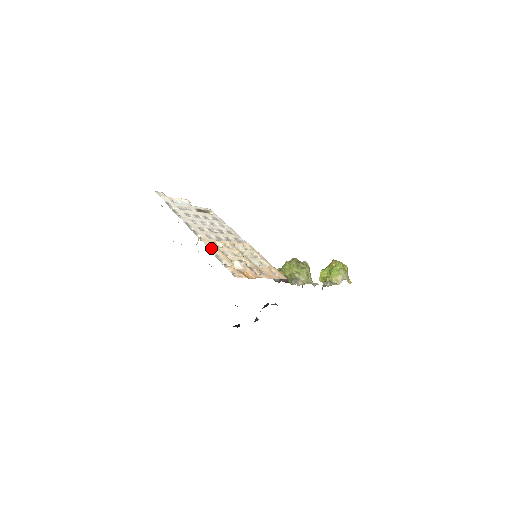
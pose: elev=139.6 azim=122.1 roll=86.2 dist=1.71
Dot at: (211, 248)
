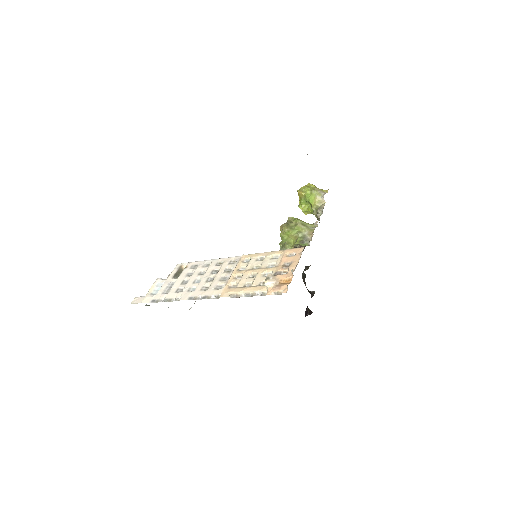
Dot at: (235, 295)
